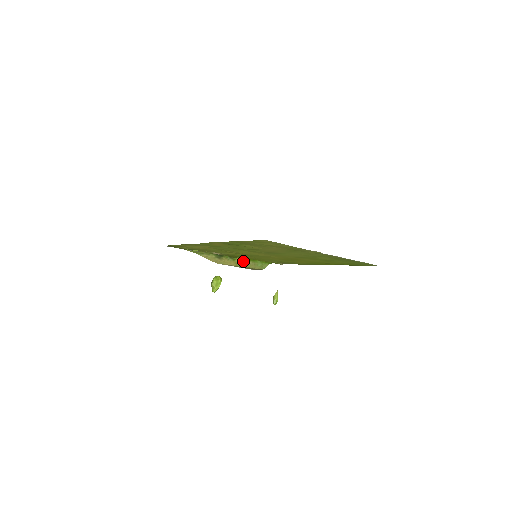
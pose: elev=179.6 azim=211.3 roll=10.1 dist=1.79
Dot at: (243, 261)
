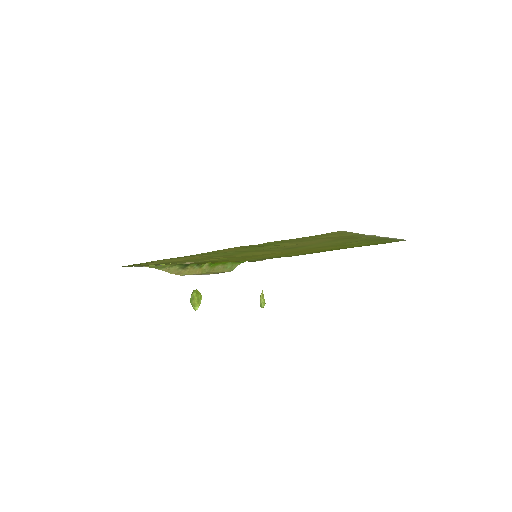
Dot at: (211, 266)
